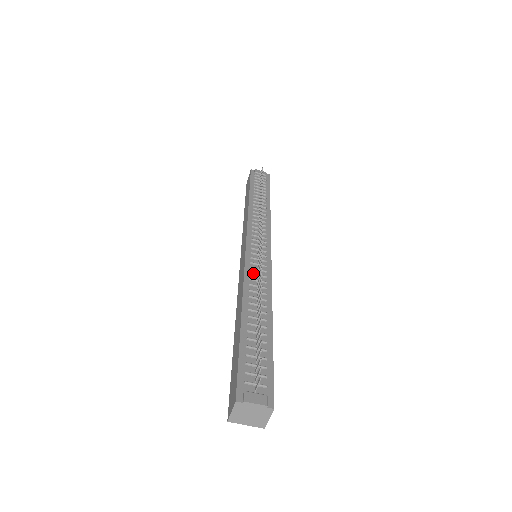
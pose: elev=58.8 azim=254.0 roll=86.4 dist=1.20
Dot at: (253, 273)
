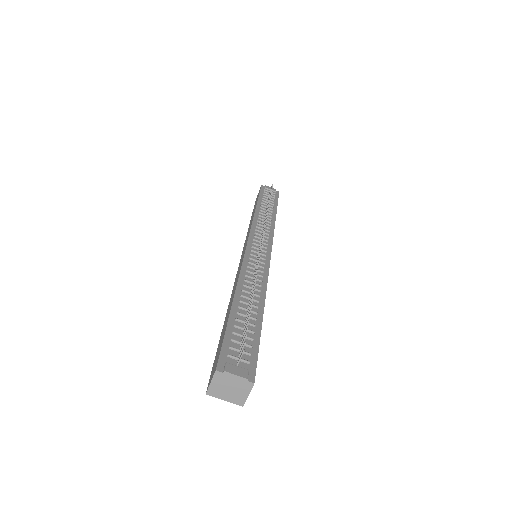
Dot at: (250, 266)
